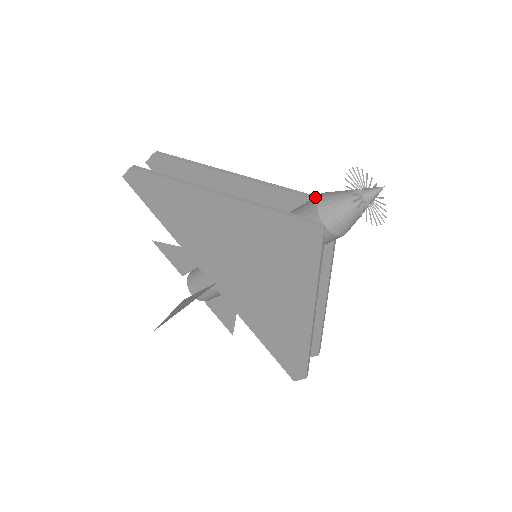
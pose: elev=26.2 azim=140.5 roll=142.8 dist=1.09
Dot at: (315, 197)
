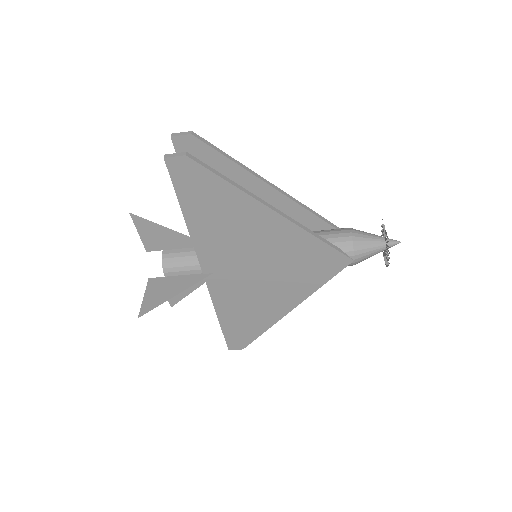
Dot at: (347, 232)
